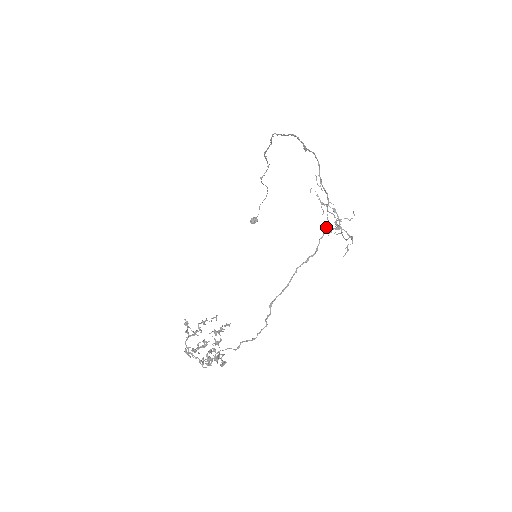
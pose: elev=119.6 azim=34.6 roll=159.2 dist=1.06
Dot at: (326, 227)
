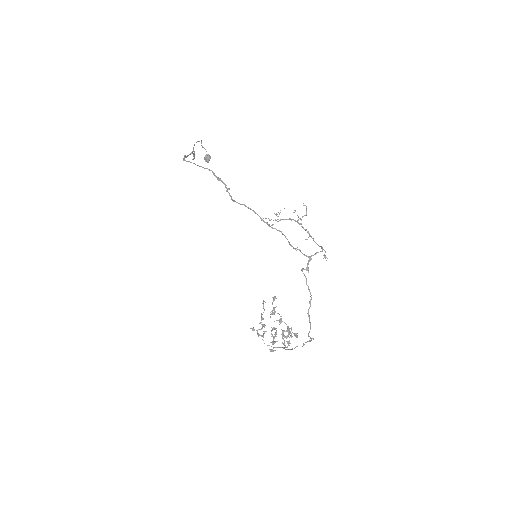
Dot at: (303, 269)
